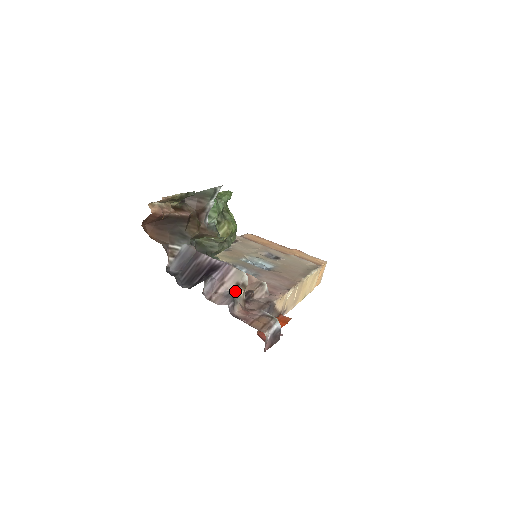
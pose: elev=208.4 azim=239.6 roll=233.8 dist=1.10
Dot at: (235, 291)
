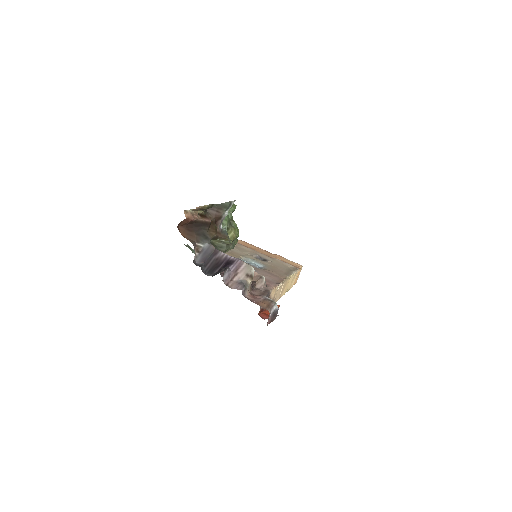
Dot at: (245, 280)
